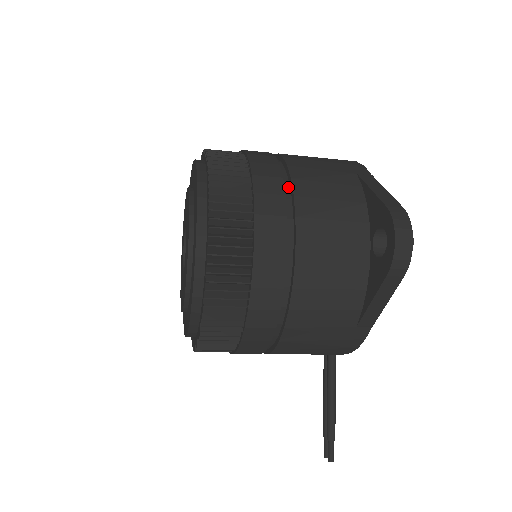
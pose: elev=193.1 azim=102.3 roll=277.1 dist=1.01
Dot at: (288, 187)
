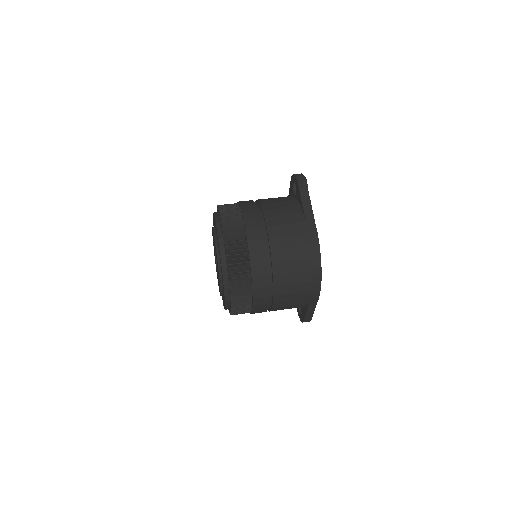
Dot at: (269, 309)
